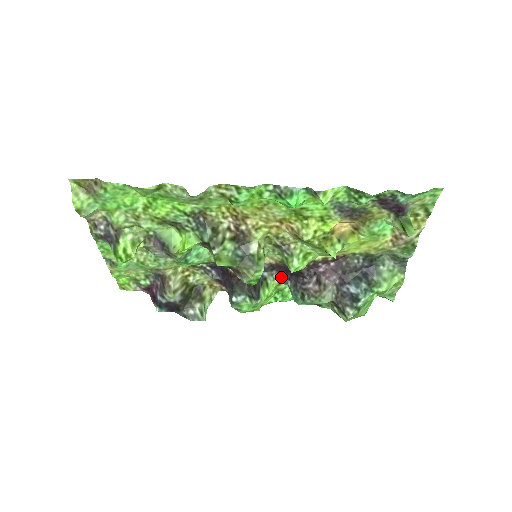
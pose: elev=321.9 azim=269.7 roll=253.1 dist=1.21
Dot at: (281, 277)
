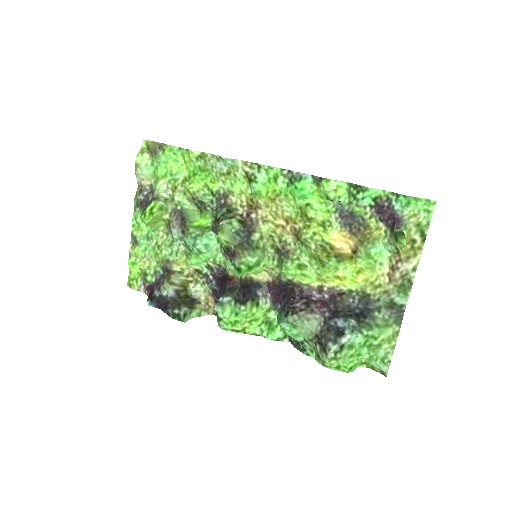
Dot at: (273, 302)
